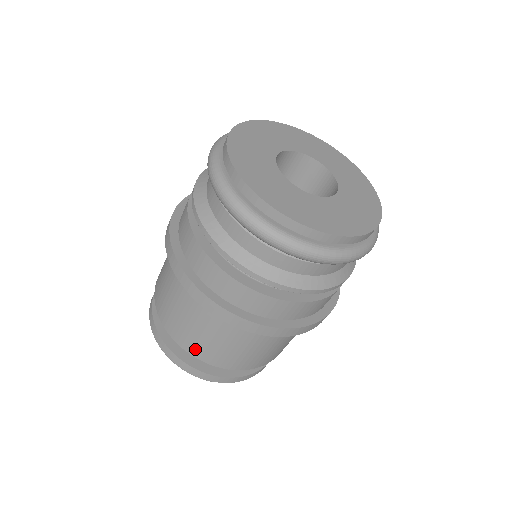
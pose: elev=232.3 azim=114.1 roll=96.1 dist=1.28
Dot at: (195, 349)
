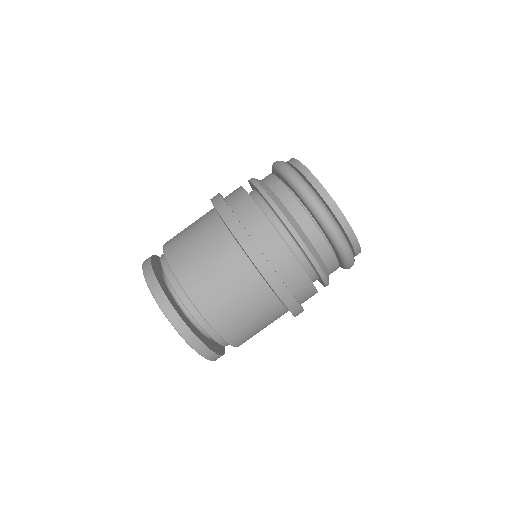
Dot at: (229, 330)
